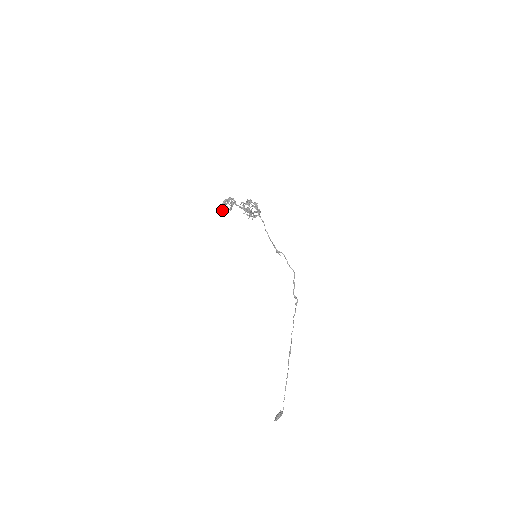
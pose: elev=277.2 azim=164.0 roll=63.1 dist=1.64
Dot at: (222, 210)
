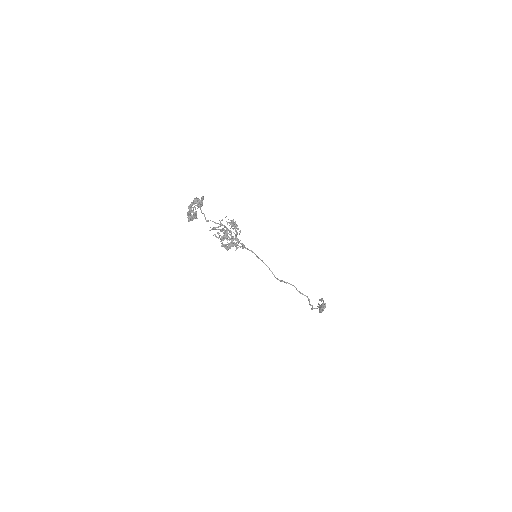
Dot at: occluded
